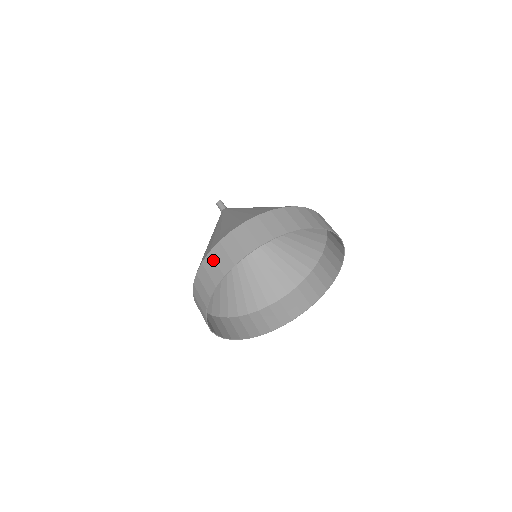
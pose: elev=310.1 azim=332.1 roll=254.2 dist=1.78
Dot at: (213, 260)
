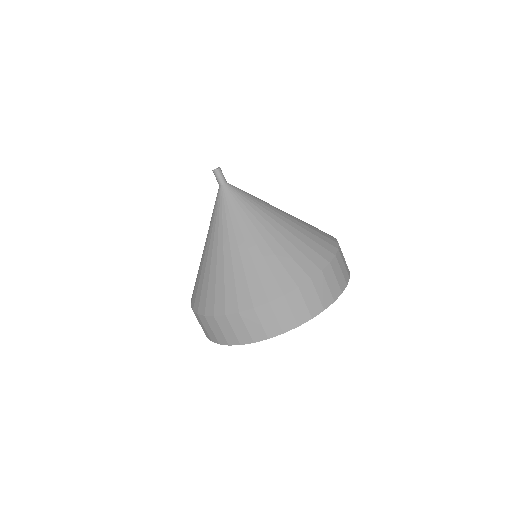
Dot at: occluded
